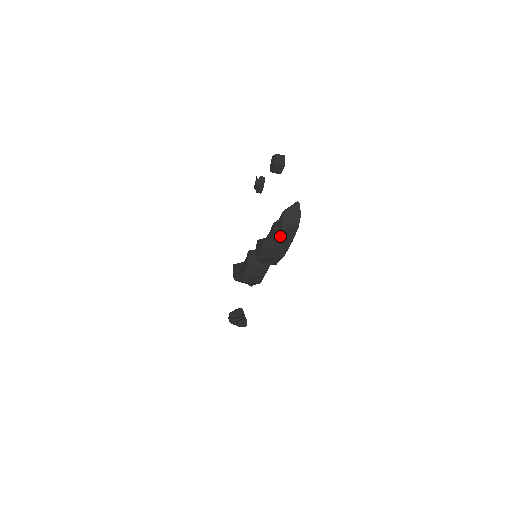
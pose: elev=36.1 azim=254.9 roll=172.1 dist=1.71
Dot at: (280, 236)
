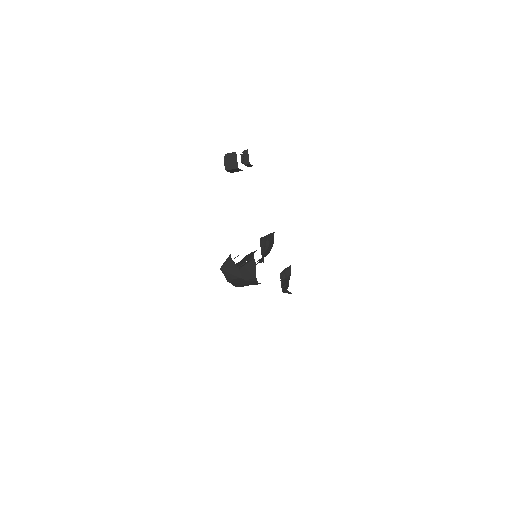
Dot at: (234, 283)
